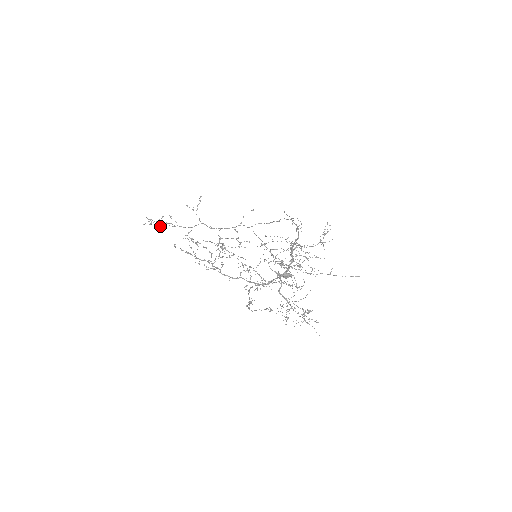
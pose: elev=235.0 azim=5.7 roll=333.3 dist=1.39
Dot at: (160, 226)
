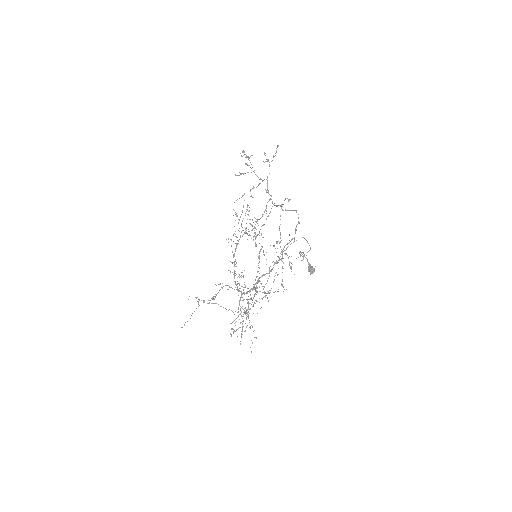
Dot at: occluded
